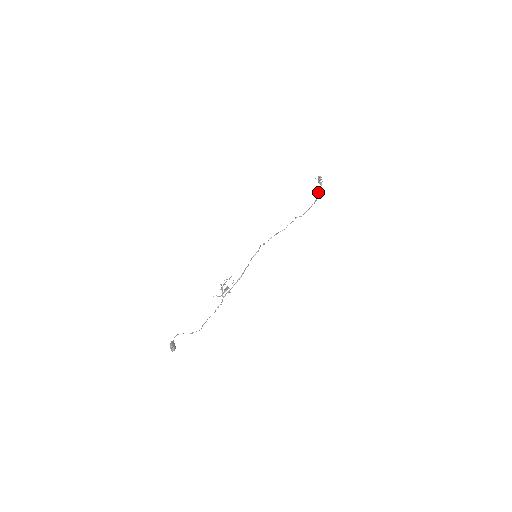
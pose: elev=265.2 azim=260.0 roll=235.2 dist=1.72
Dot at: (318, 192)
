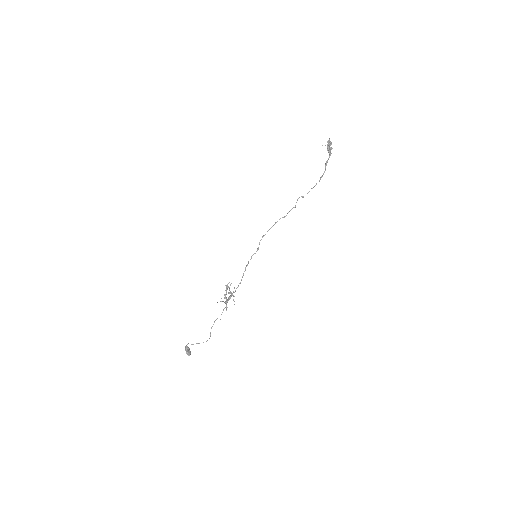
Dot at: (325, 167)
